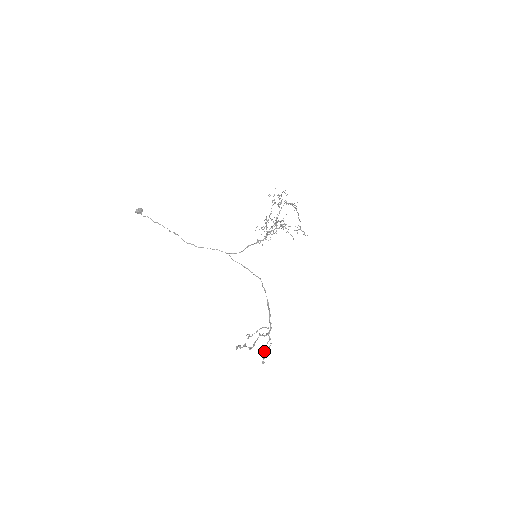
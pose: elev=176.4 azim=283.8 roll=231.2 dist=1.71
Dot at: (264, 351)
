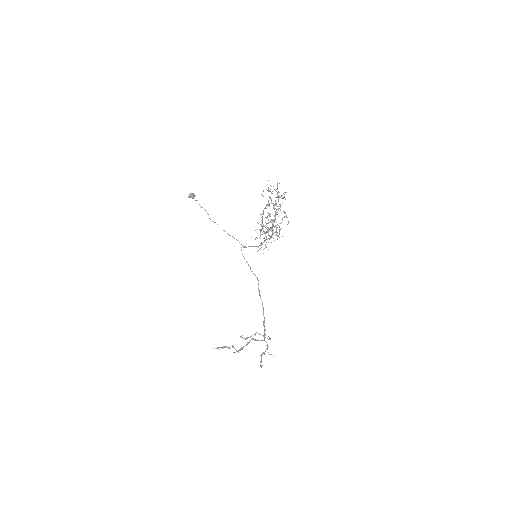
Dot at: (261, 355)
